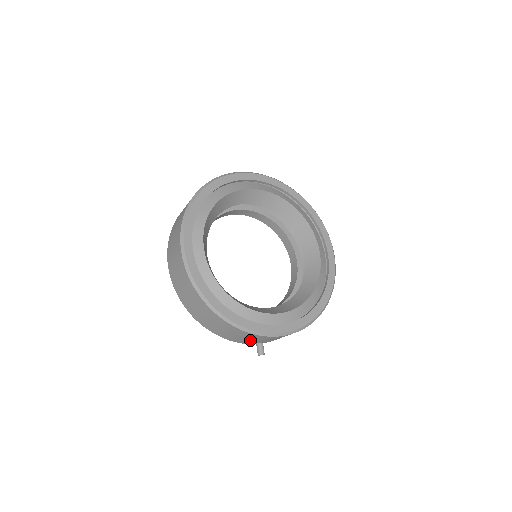
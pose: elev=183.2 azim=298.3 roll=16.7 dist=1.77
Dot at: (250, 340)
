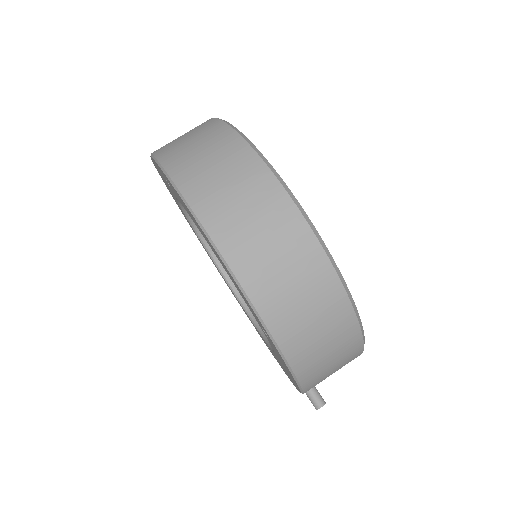
Dot at: (328, 374)
